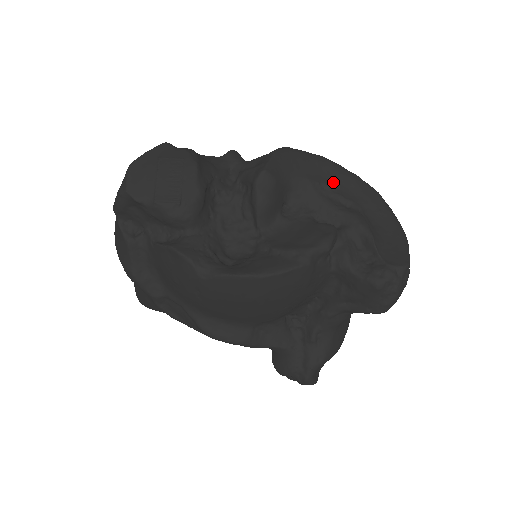
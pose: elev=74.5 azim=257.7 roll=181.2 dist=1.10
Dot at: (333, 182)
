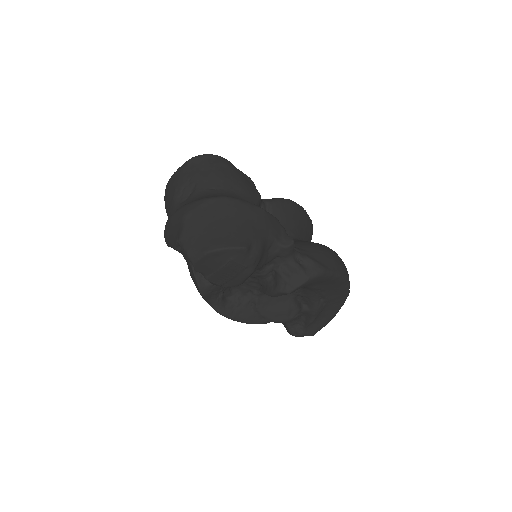
Dot at: (329, 288)
